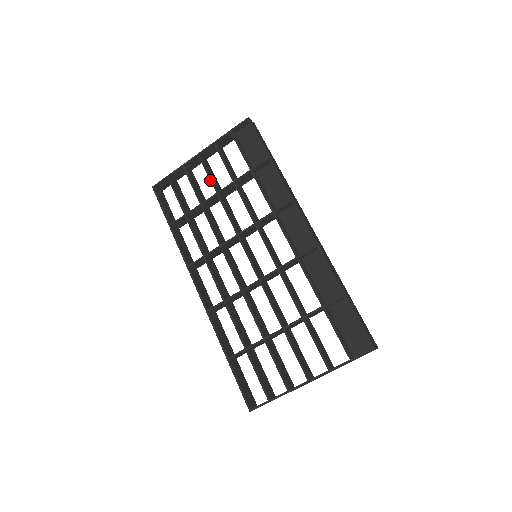
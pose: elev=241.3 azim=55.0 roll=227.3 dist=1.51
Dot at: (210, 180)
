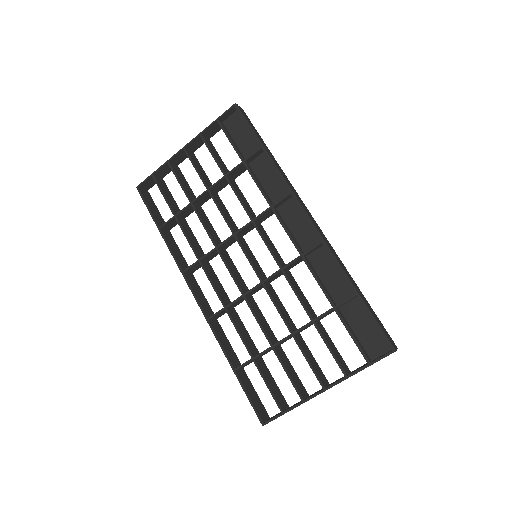
Dot at: (199, 176)
